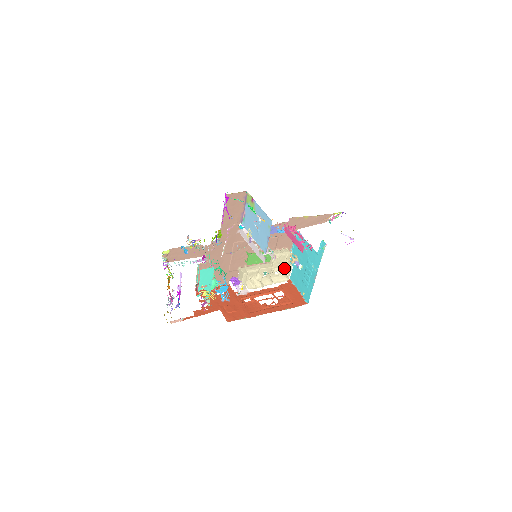
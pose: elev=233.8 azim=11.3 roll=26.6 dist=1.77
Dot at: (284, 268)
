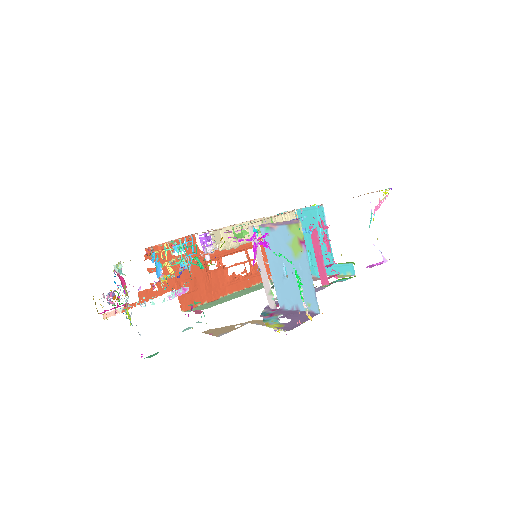
Dot at: occluded
